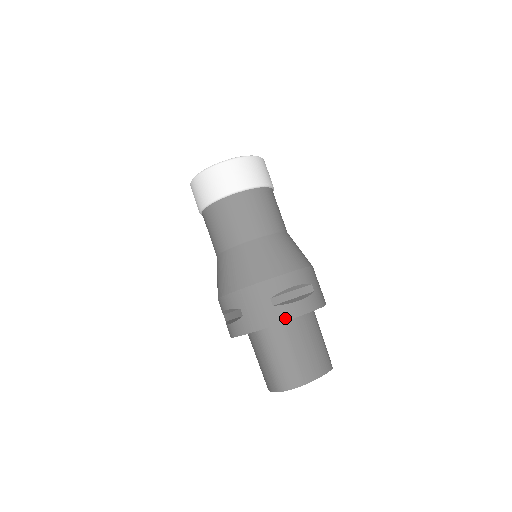
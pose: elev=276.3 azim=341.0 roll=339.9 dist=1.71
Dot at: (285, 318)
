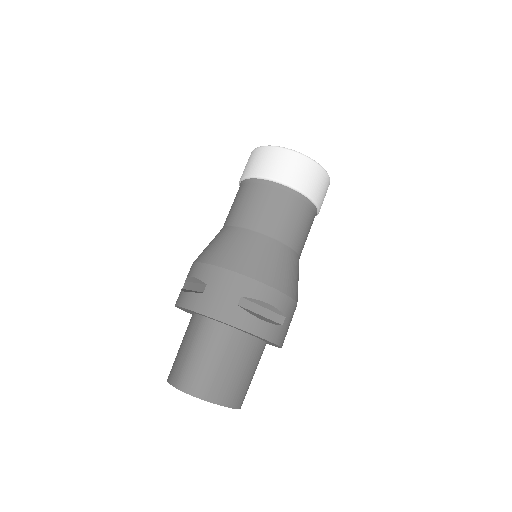
Dot at: (239, 325)
